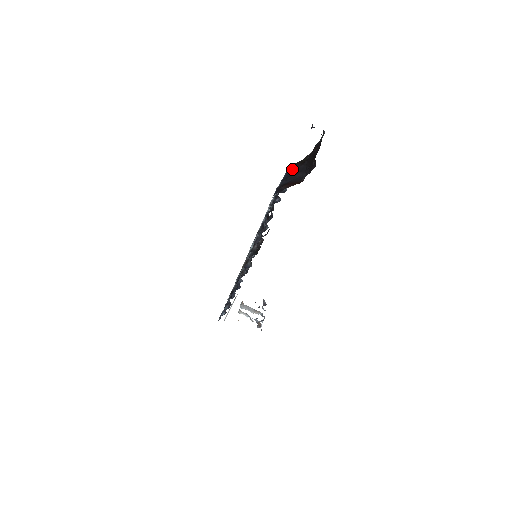
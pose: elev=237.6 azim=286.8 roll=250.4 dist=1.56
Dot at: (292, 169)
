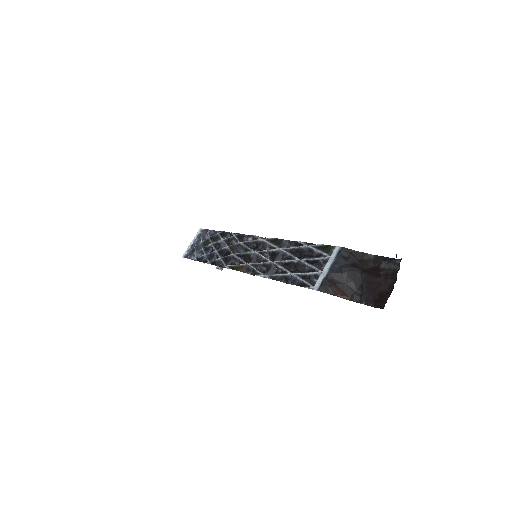
Dot at: (345, 259)
